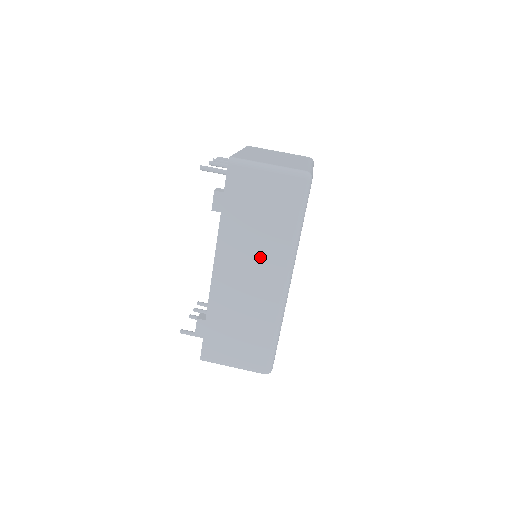
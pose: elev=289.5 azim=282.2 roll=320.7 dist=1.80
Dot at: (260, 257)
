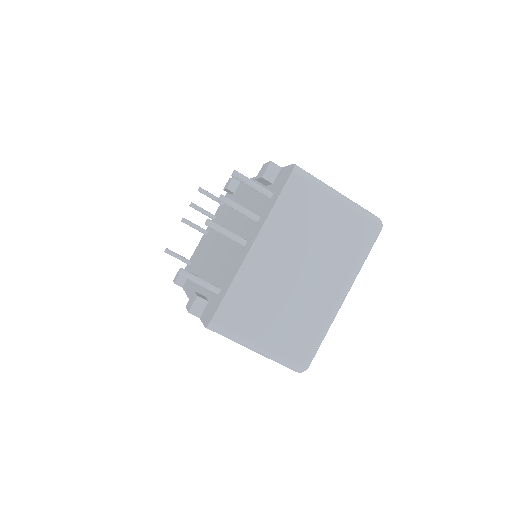
Dot at: occluded
